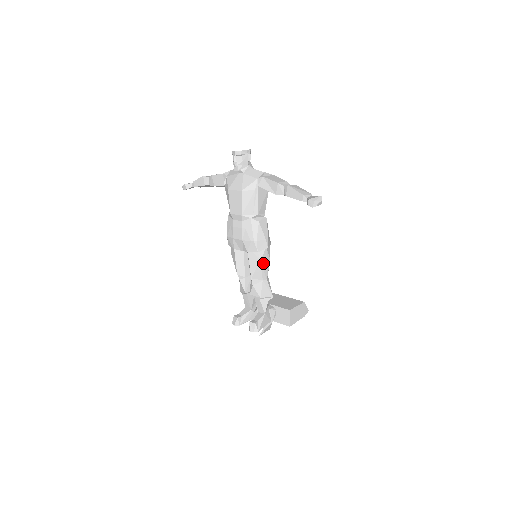
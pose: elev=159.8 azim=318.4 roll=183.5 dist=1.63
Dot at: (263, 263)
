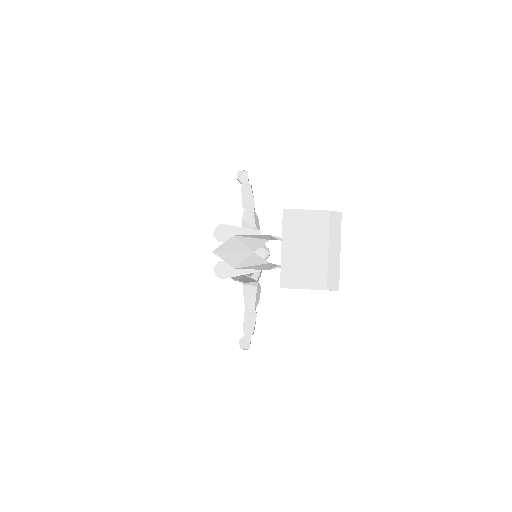
Dot at: occluded
